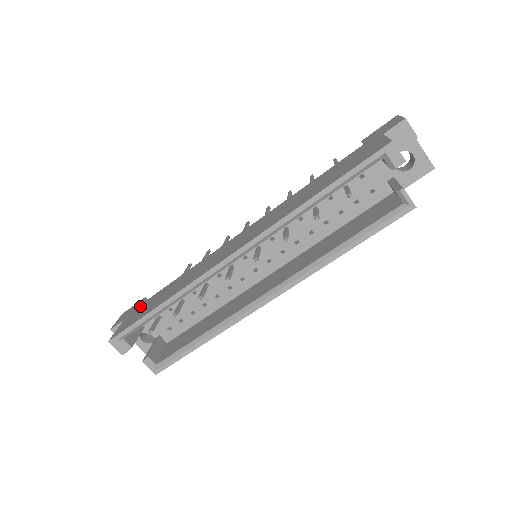
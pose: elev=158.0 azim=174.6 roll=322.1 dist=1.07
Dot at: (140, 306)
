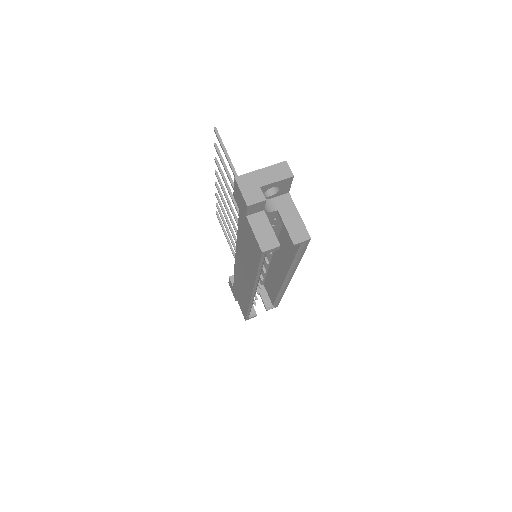
Dot at: (235, 291)
